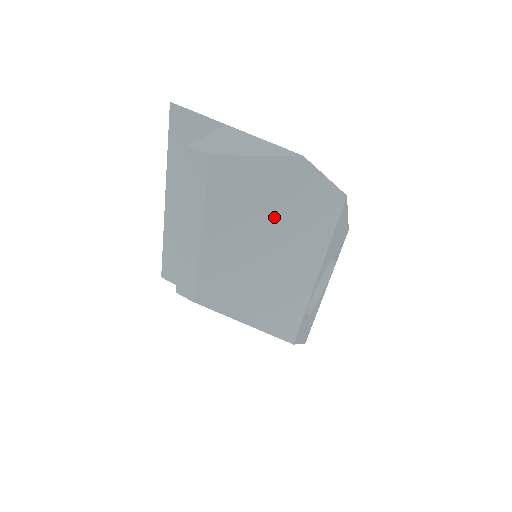
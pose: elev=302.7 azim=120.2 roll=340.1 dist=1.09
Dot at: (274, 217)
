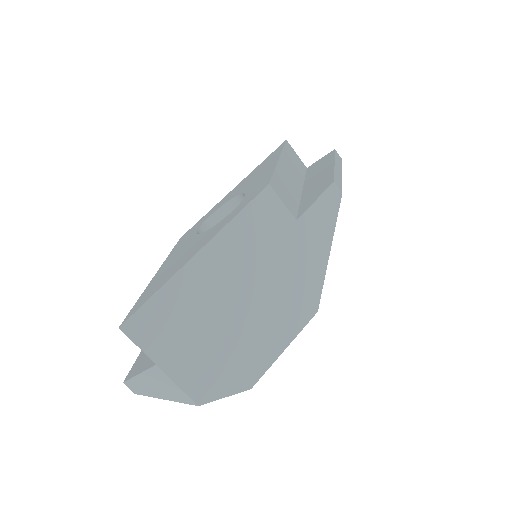
Dot at: occluded
